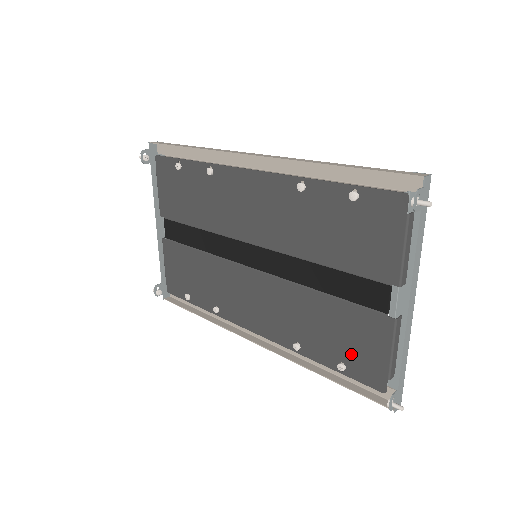
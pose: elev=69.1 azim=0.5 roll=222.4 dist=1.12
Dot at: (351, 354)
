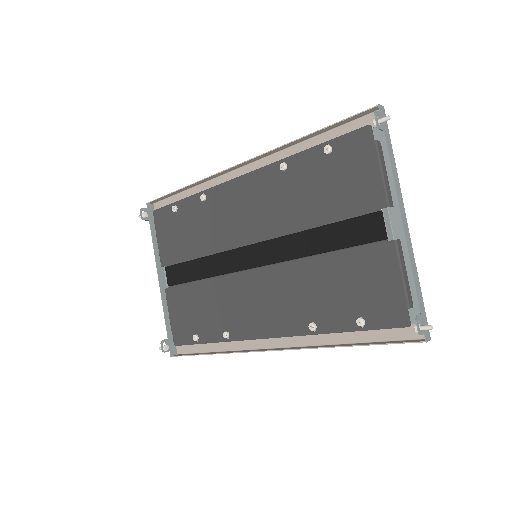
Dot at: (366, 302)
